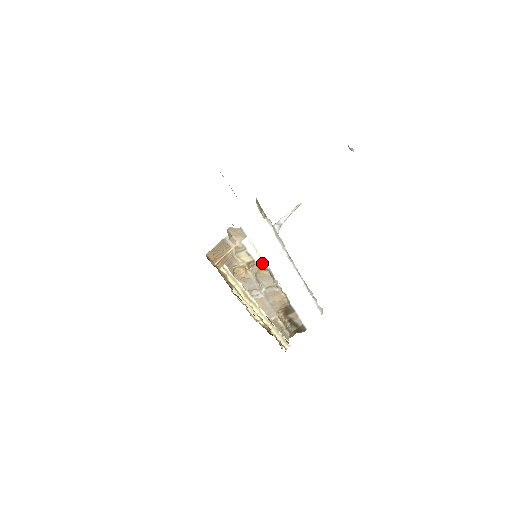
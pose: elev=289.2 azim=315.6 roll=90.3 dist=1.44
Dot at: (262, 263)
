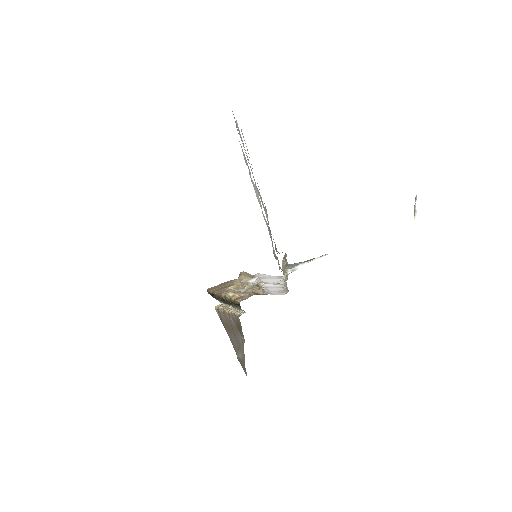
Dot at: (258, 283)
